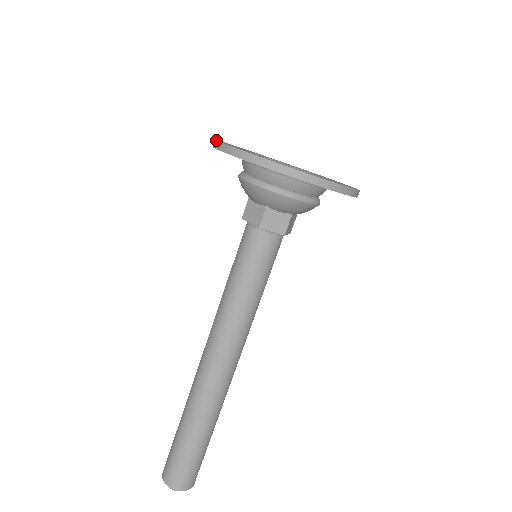
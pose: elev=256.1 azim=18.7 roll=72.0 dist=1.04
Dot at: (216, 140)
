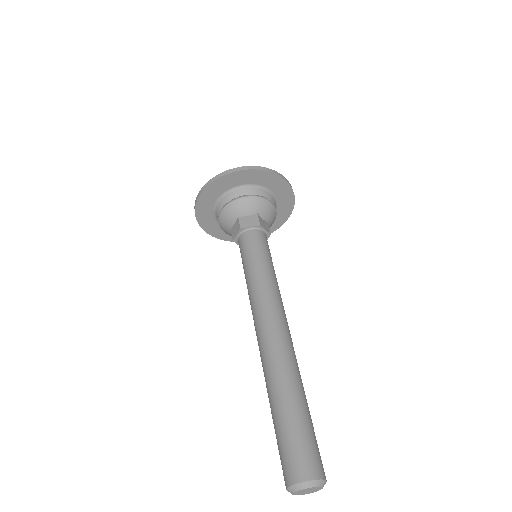
Dot at: (214, 177)
